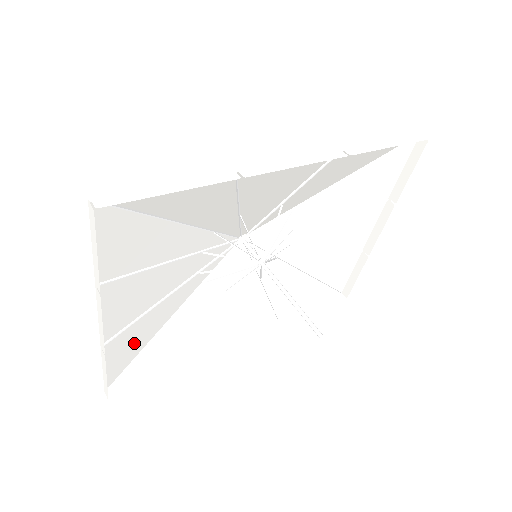
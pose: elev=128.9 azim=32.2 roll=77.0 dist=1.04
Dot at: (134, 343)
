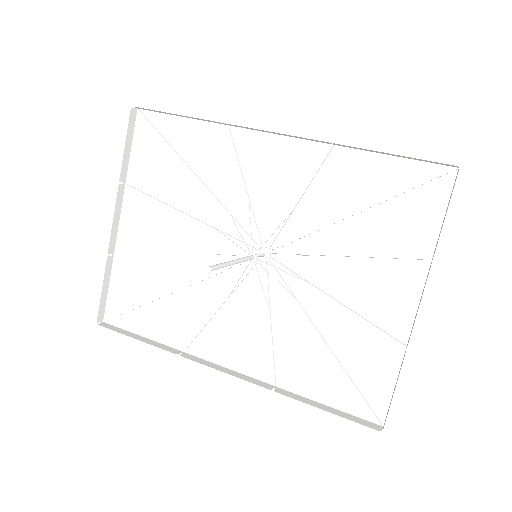
Dot at: (139, 286)
